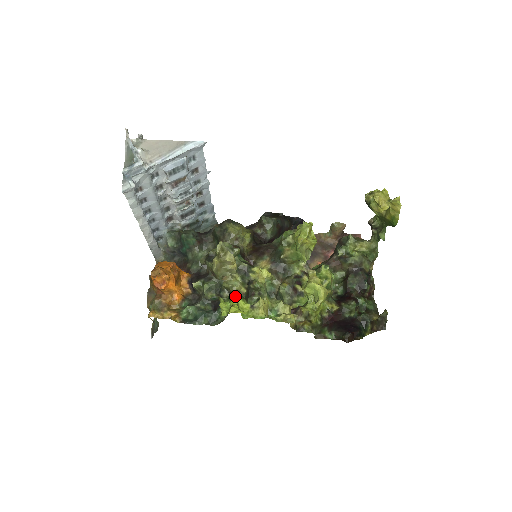
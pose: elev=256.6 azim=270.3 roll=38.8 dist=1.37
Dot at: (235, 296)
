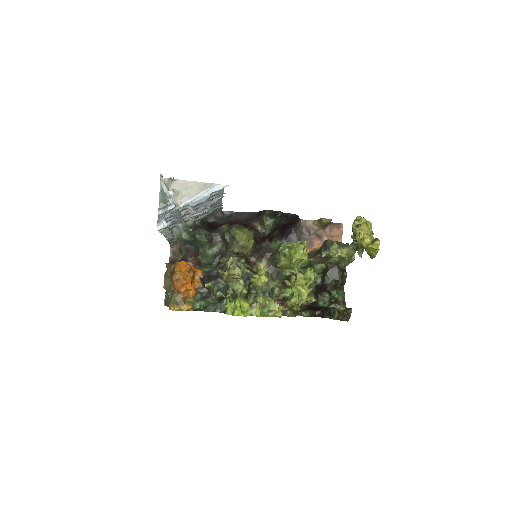
Dot at: (239, 299)
